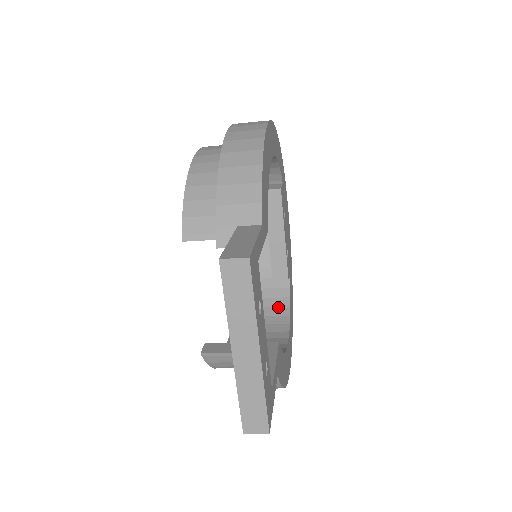
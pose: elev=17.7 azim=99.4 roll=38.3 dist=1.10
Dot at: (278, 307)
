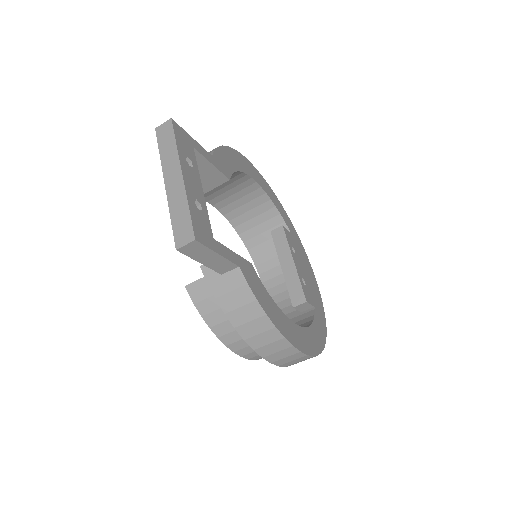
Dot at: occluded
